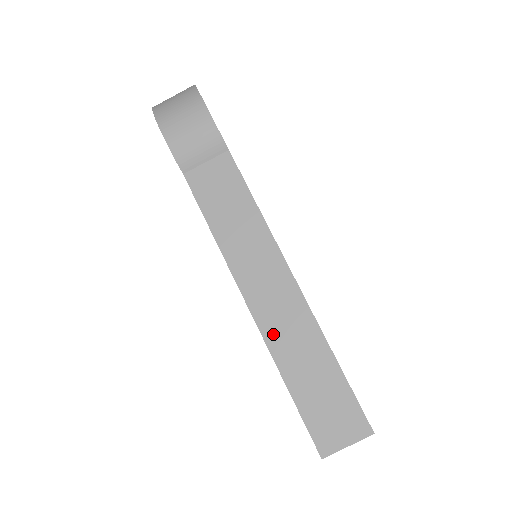
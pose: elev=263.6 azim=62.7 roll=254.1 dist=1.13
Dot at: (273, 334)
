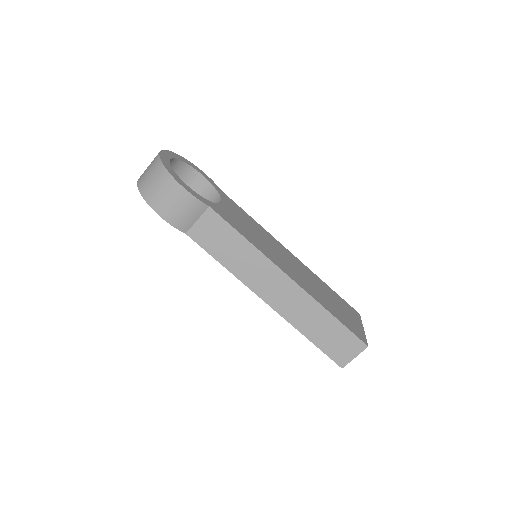
Dot at: (288, 313)
